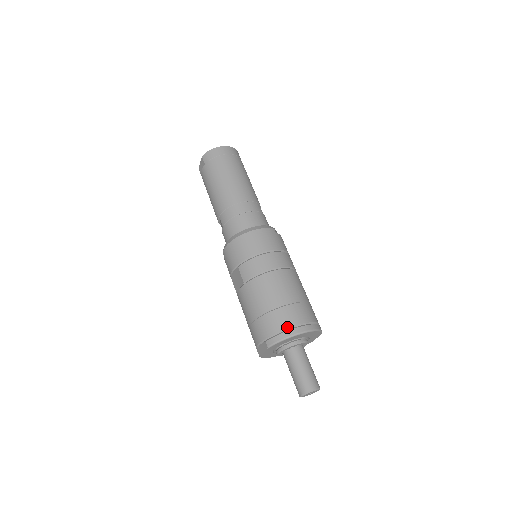
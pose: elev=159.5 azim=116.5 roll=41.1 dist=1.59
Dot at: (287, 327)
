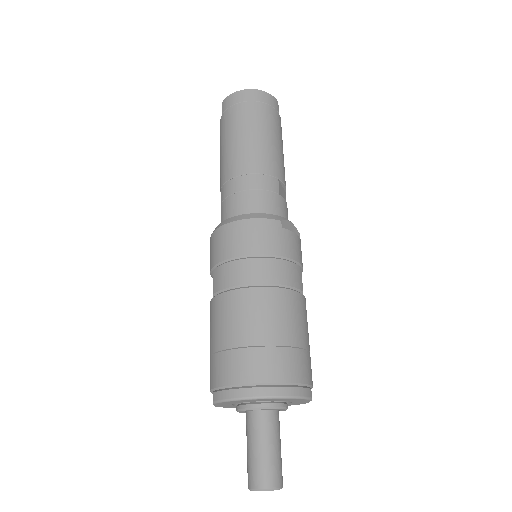
Dot at: (241, 382)
